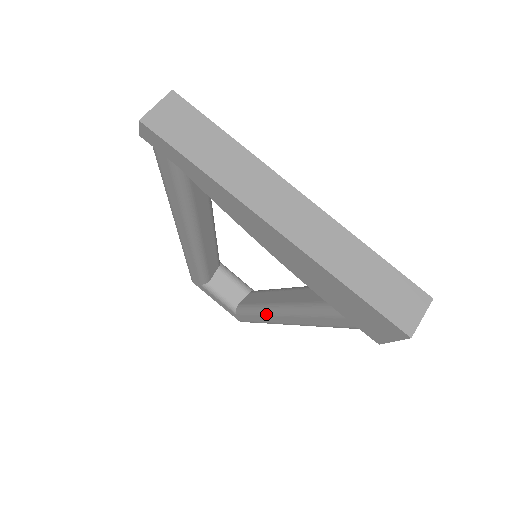
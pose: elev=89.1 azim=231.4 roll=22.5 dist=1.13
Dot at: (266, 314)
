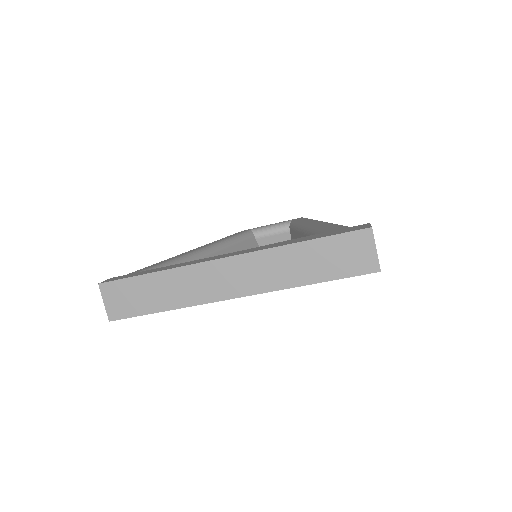
Dot at: occluded
